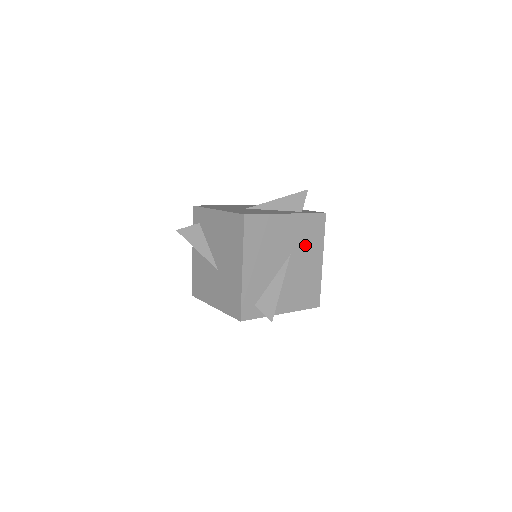
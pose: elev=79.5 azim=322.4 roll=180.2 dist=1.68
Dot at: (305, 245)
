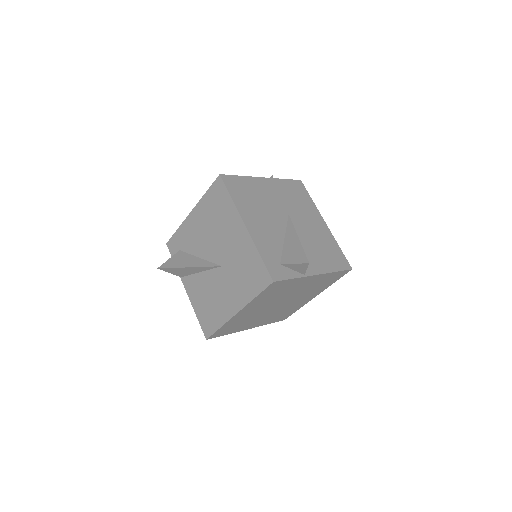
Dot at: (298, 207)
